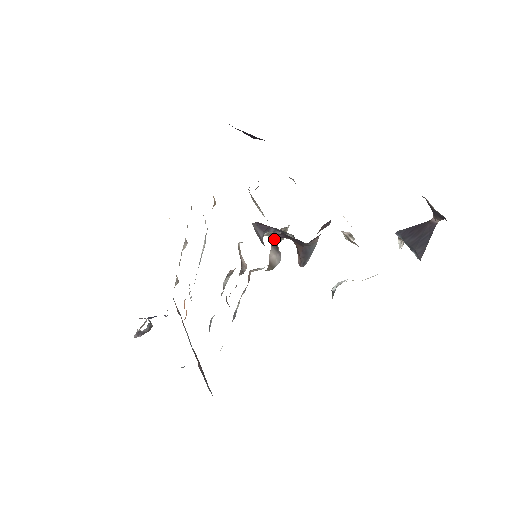
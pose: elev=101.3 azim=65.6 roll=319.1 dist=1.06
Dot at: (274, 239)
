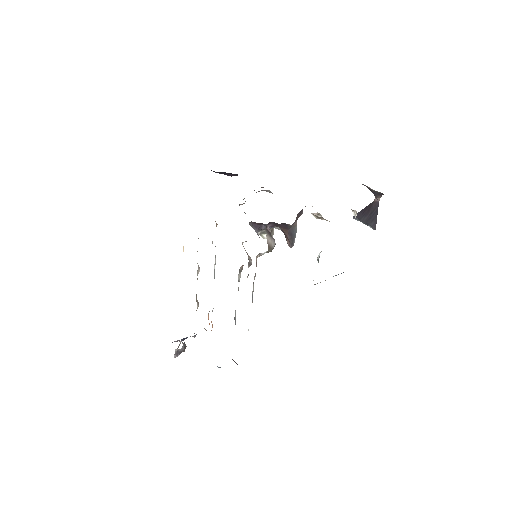
Dot at: (267, 228)
